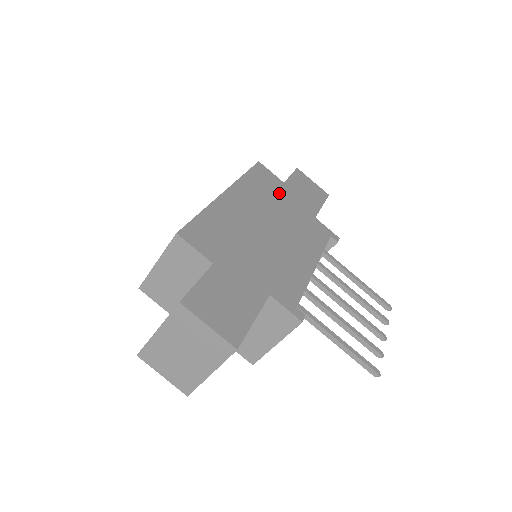
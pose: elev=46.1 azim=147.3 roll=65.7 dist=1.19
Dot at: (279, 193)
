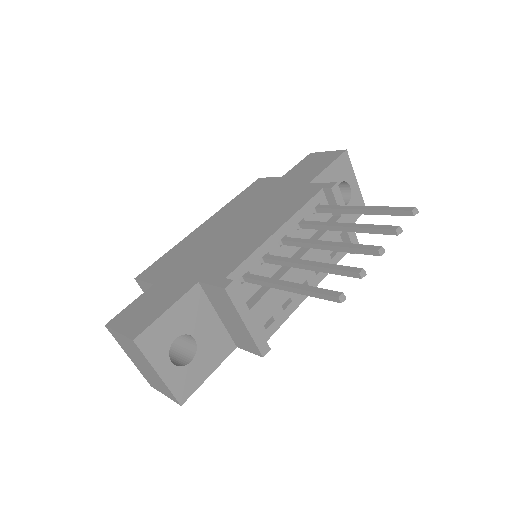
Dot at: (269, 190)
